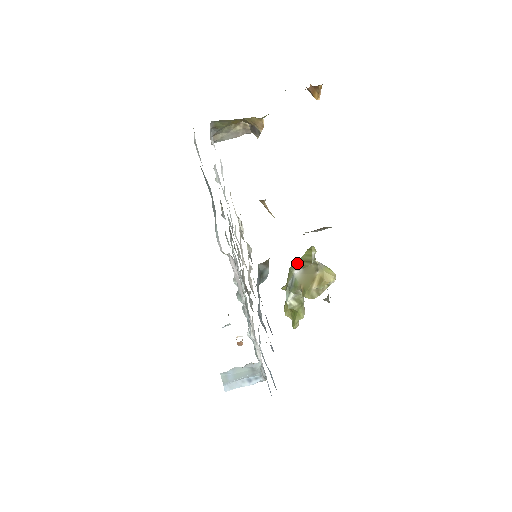
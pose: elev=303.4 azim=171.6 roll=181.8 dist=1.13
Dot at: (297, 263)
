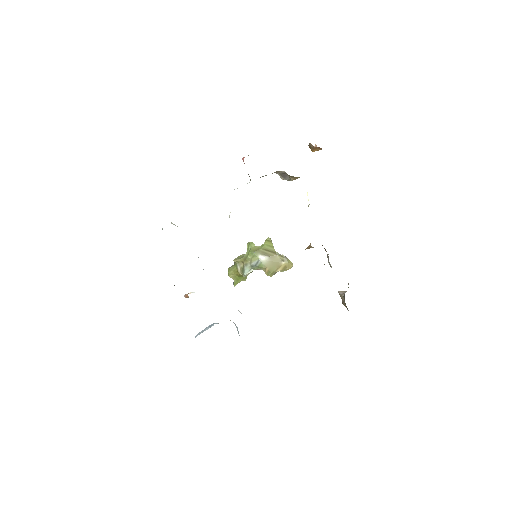
Dot at: (261, 250)
